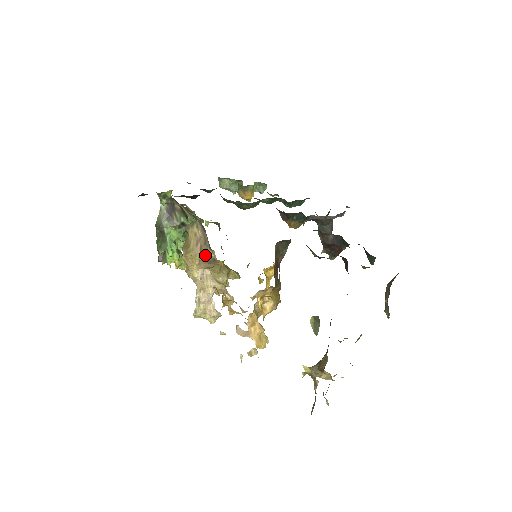
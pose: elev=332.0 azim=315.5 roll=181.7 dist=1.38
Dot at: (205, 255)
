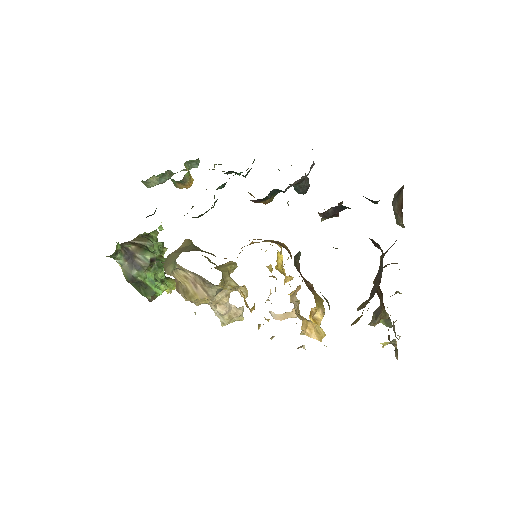
Dot at: (213, 293)
